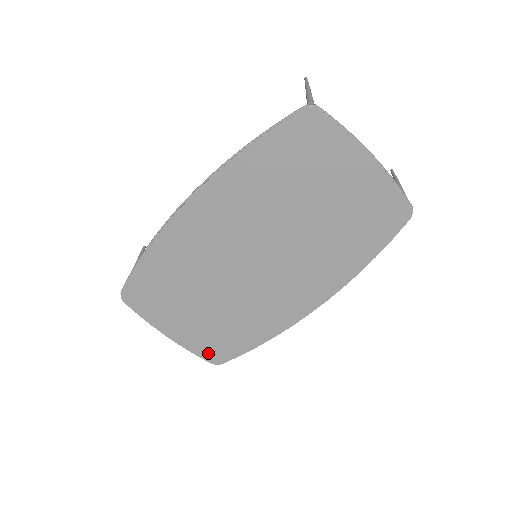
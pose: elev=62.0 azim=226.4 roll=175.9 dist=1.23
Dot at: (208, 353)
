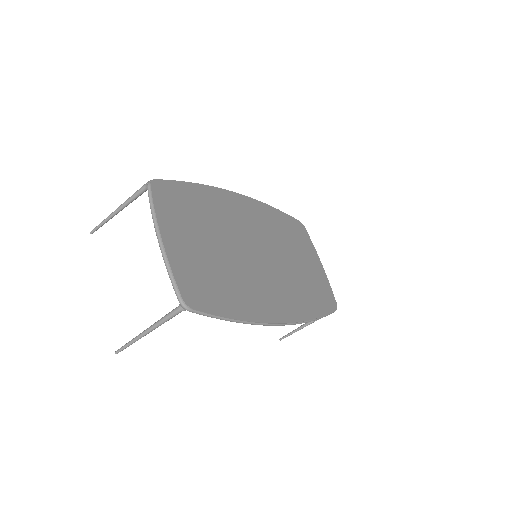
Dot at: (187, 286)
